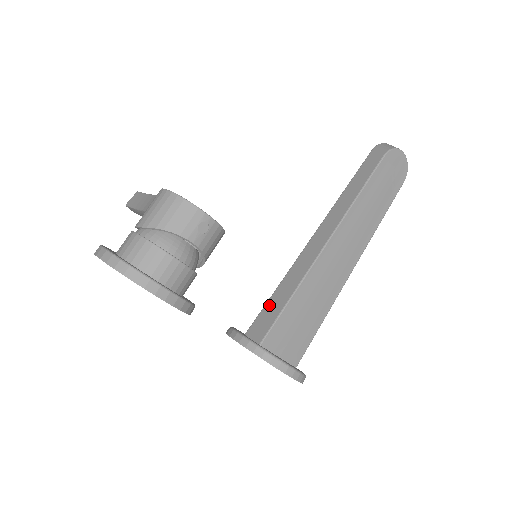
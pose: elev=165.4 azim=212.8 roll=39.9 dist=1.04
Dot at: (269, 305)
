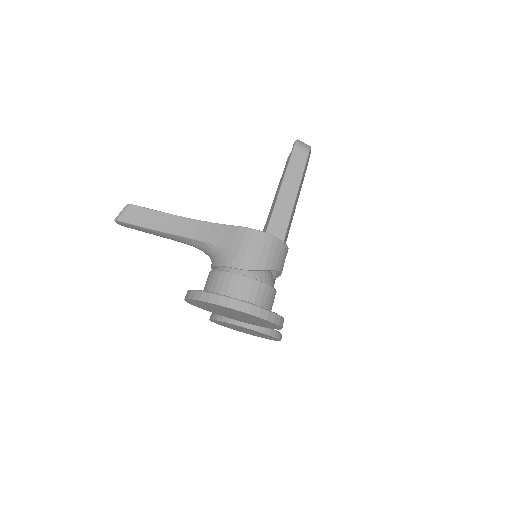
Dot at: occluded
